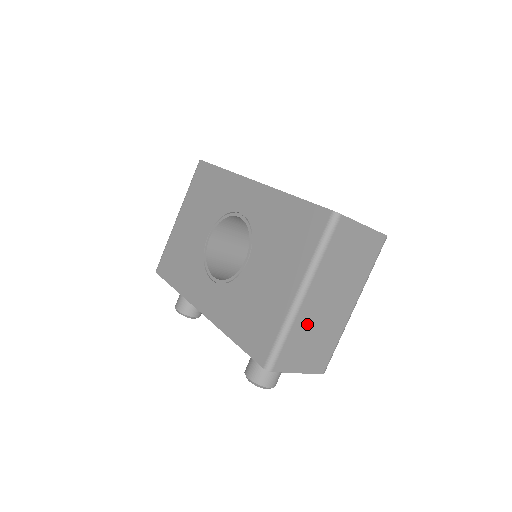
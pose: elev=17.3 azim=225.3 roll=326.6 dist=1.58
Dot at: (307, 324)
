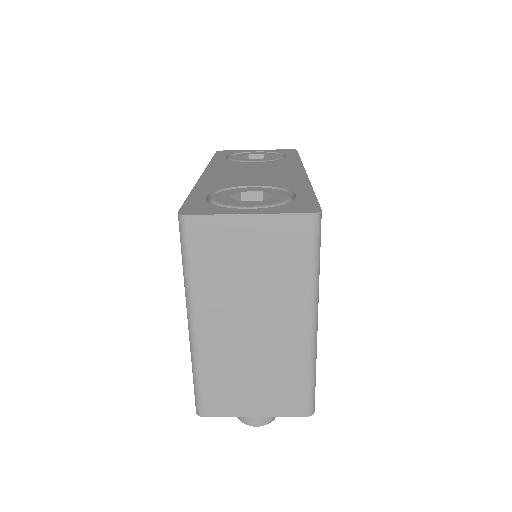
Dot at: (225, 359)
